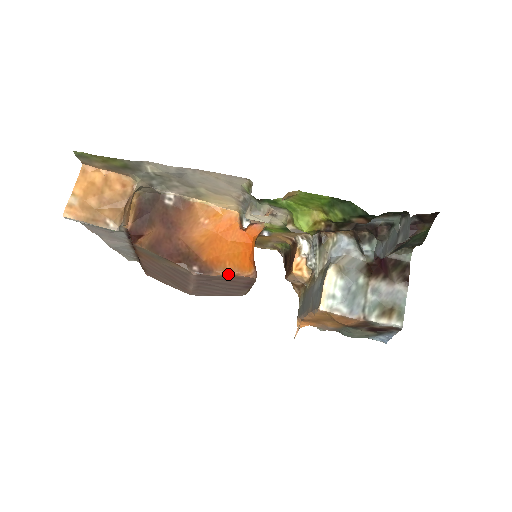
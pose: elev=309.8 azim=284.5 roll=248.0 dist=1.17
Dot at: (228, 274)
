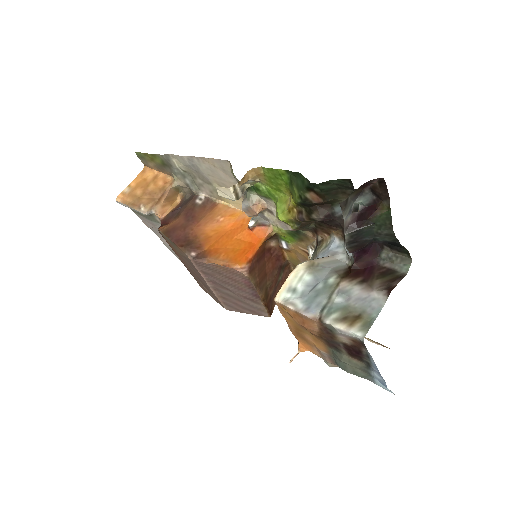
Dot at: (218, 263)
